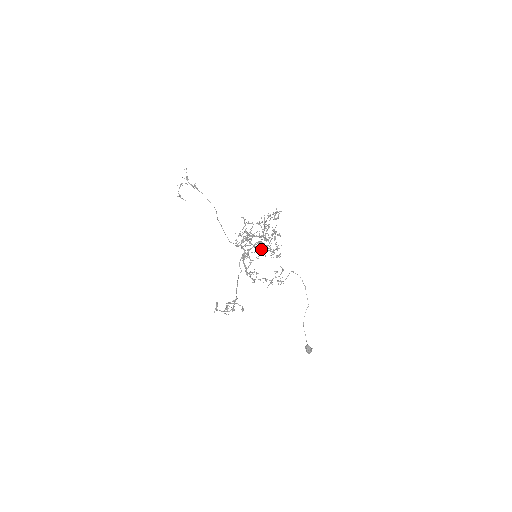
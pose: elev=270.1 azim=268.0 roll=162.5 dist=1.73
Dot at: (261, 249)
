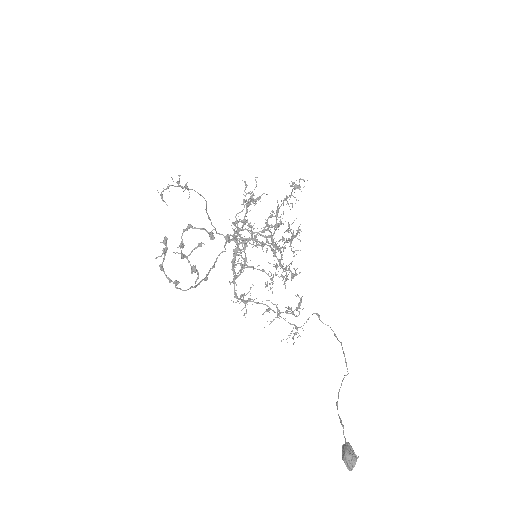
Dot at: (267, 285)
